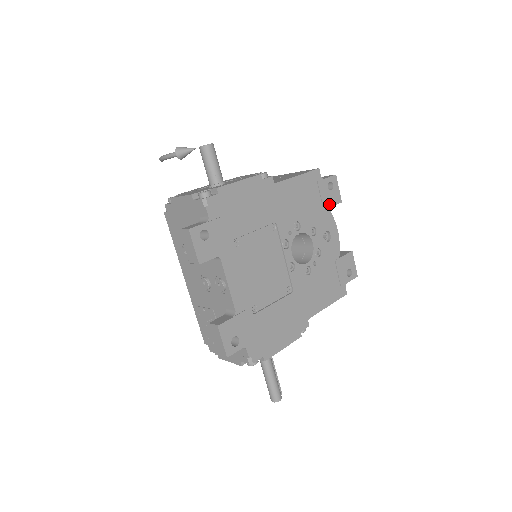
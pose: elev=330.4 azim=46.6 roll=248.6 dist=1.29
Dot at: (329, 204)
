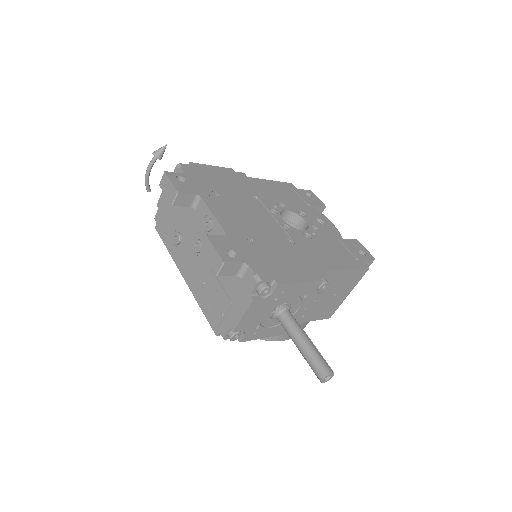
Dot at: (312, 204)
